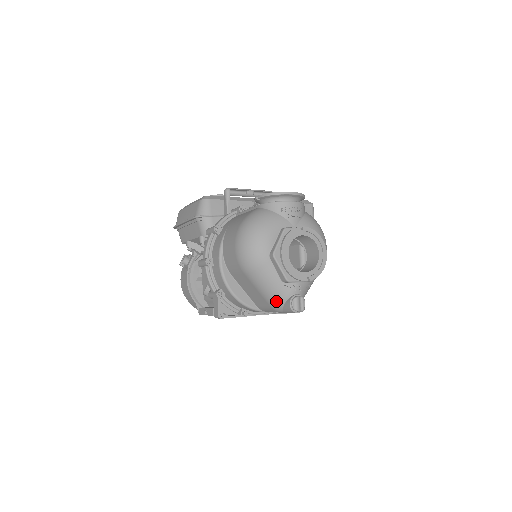
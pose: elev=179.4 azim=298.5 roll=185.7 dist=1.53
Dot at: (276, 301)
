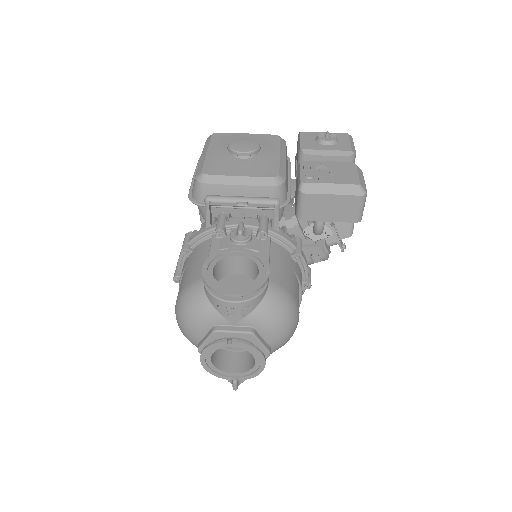
Dot at: occluded
